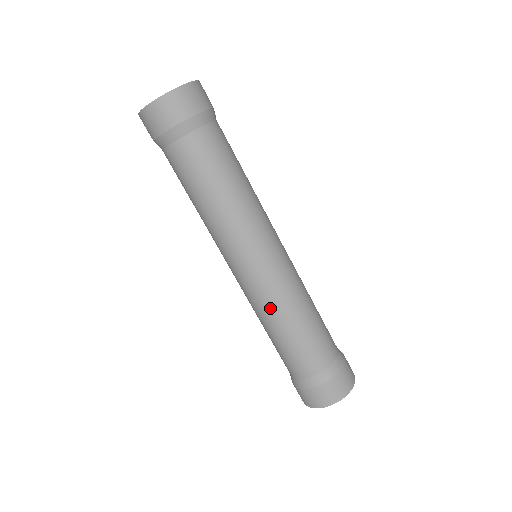
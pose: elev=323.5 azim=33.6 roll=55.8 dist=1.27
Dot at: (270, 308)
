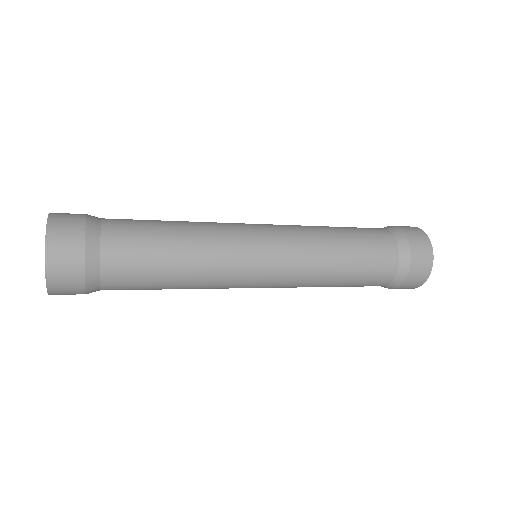
Dot at: (314, 275)
